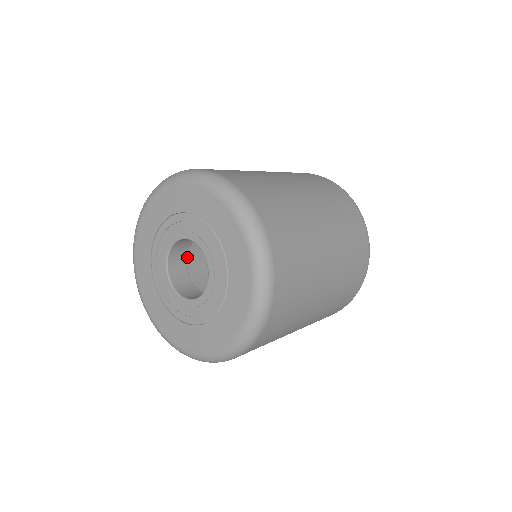
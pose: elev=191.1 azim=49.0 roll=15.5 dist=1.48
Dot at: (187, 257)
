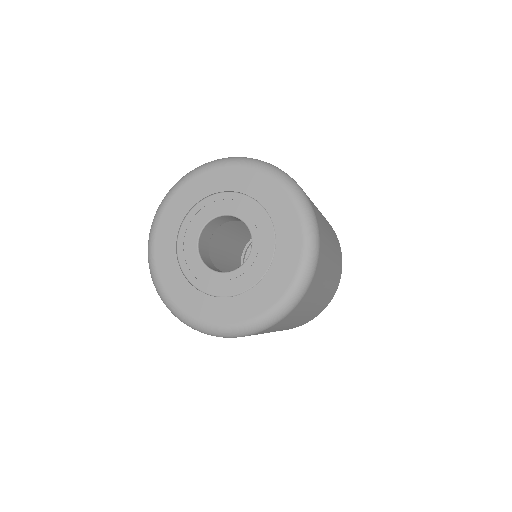
Dot at: occluded
